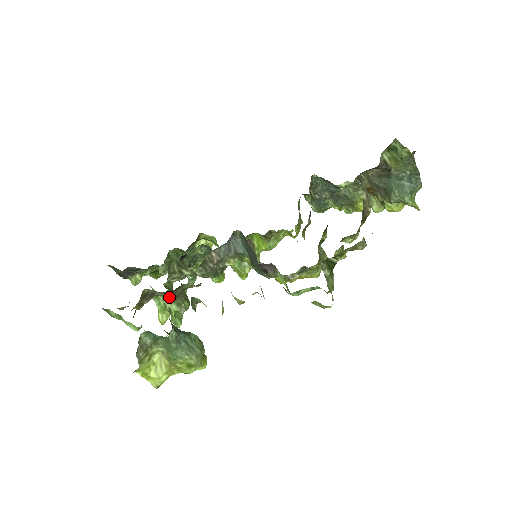
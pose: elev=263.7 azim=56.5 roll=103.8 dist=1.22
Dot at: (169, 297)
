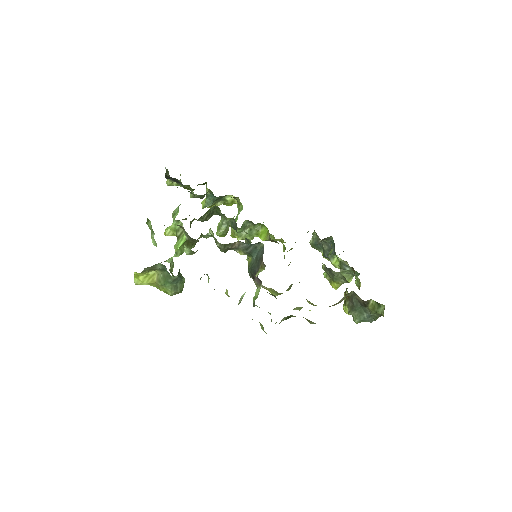
Dot at: (188, 237)
